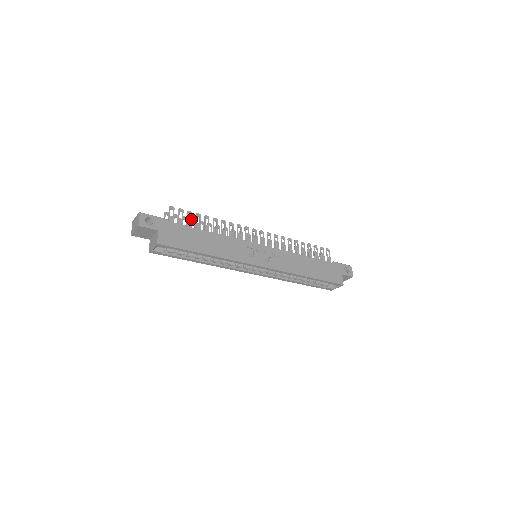
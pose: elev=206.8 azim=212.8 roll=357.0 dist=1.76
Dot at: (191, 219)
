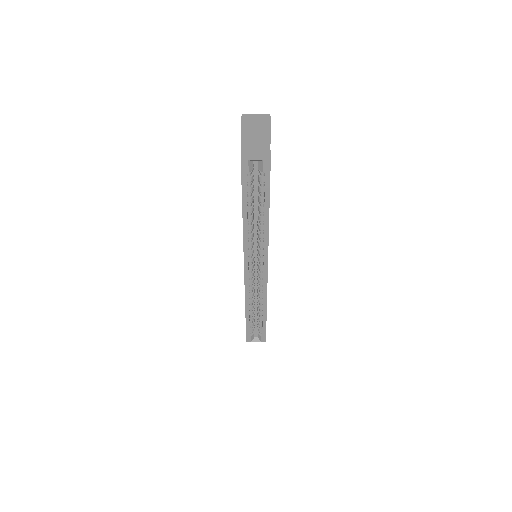
Dot at: occluded
